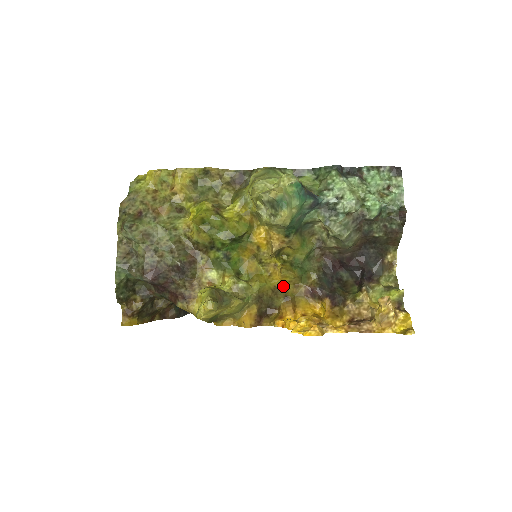
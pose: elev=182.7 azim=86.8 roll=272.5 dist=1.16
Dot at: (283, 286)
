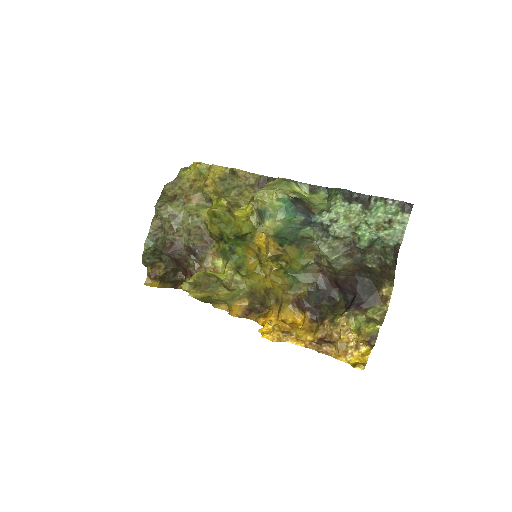
Dot at: (274, 289)
